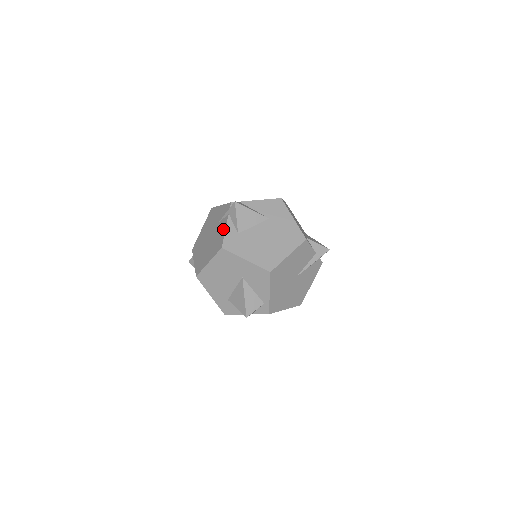
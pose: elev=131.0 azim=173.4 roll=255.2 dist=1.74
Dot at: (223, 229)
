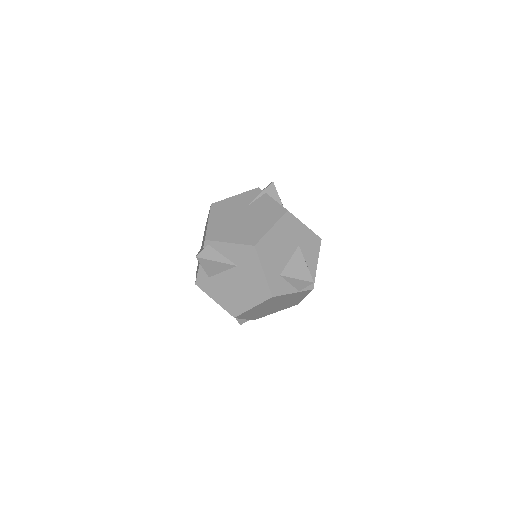
Dot at: (271, 202)
